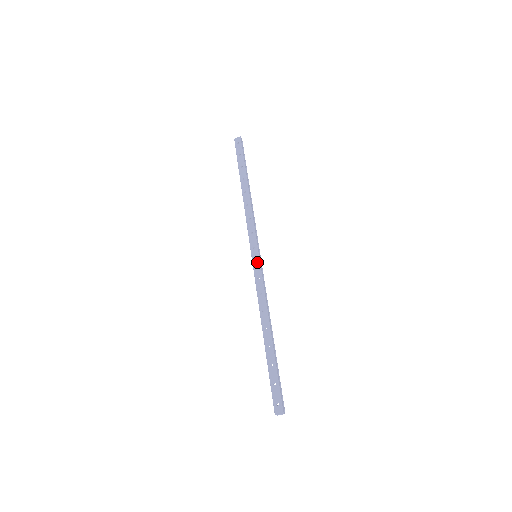
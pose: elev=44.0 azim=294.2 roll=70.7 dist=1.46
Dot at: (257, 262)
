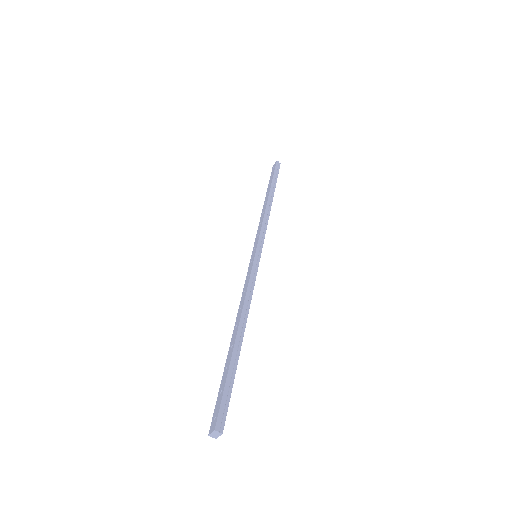
Dot at: (252, 260)
